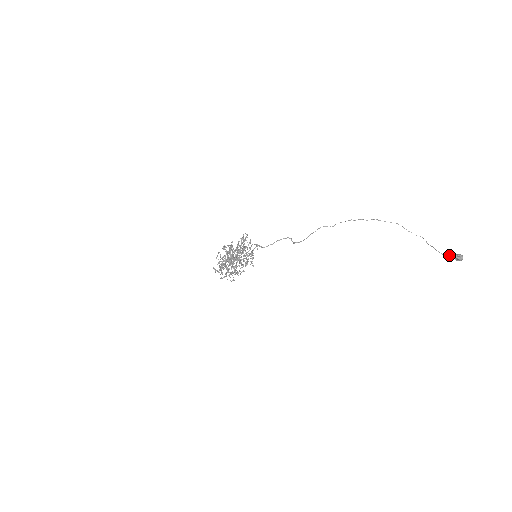
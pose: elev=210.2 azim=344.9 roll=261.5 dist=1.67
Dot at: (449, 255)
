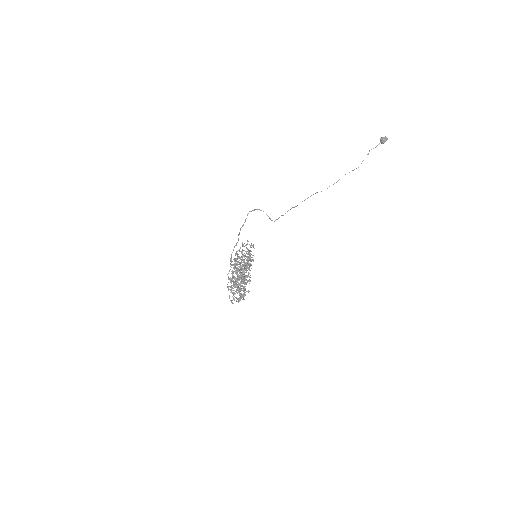
Dot at: (377, 145)
